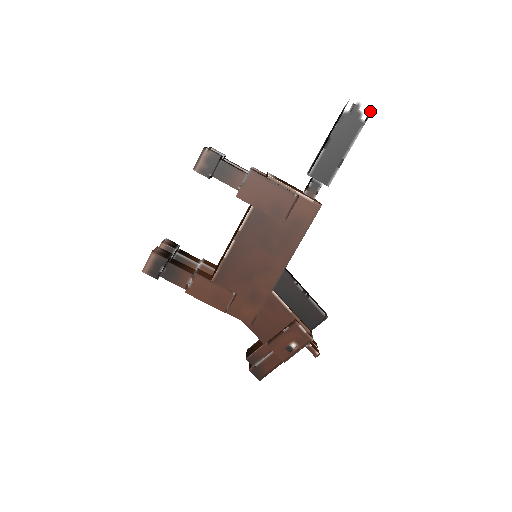
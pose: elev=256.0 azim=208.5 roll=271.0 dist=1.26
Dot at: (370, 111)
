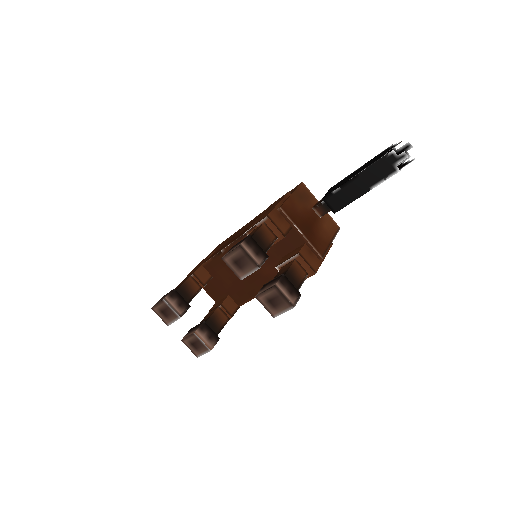
Dot at: (411, 145)
